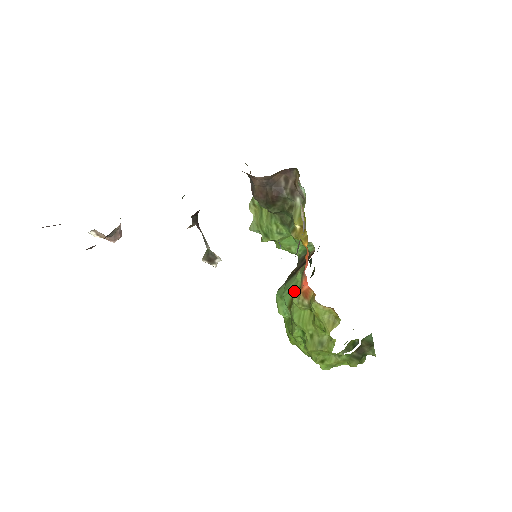
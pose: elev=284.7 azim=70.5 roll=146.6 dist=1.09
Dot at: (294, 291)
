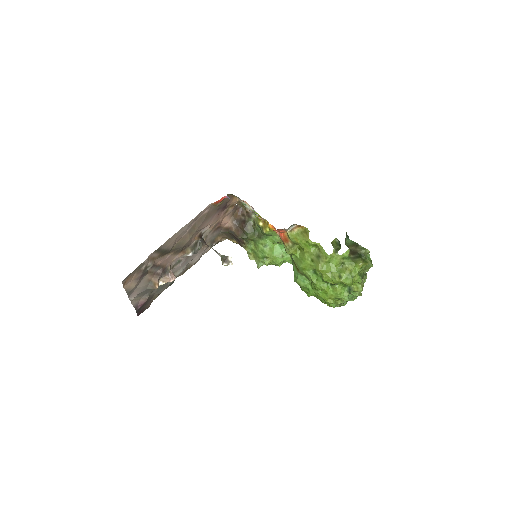
Dot at: (293, 260)
